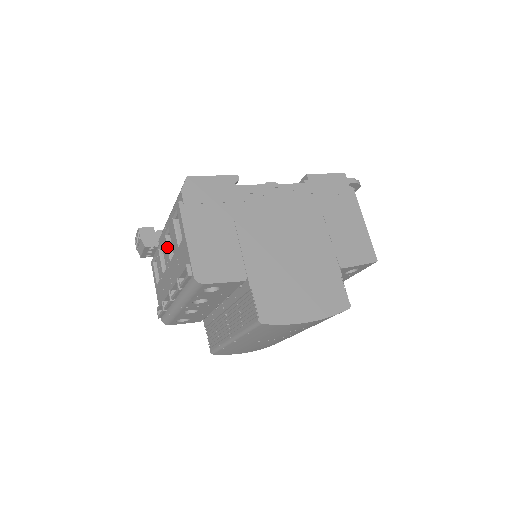
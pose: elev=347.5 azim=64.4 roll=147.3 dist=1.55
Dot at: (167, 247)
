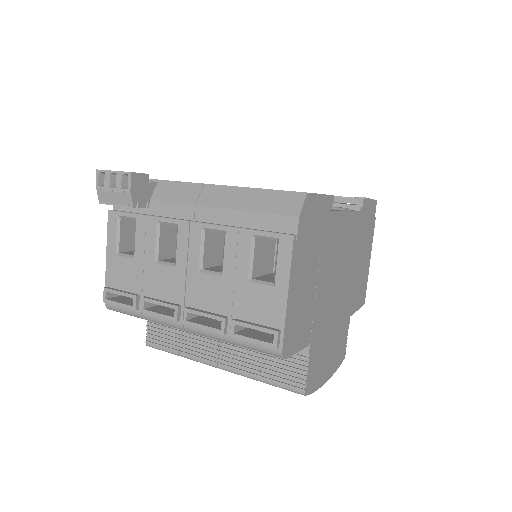
Dot at: (200, 248)
